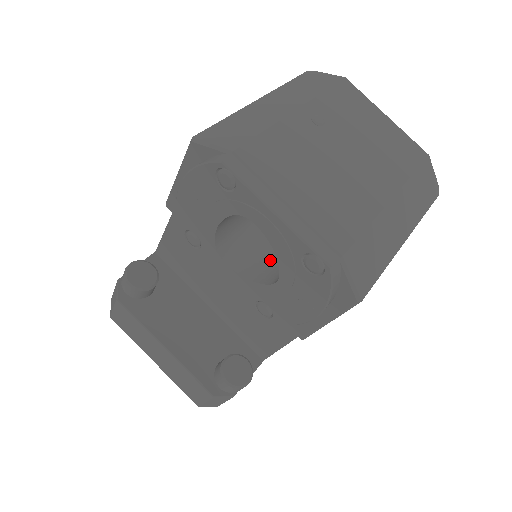
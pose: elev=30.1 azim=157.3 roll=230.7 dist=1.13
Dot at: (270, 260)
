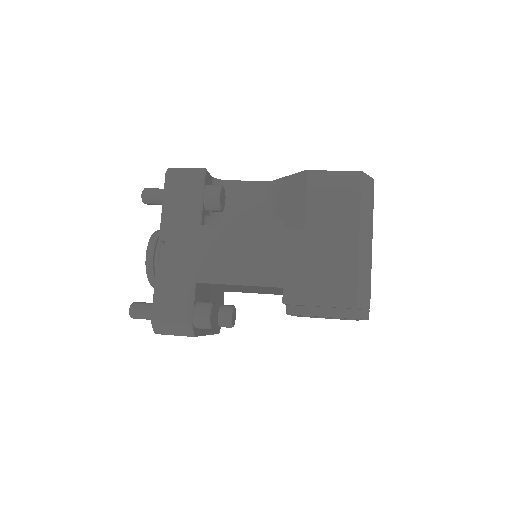
Dot at: occluded
